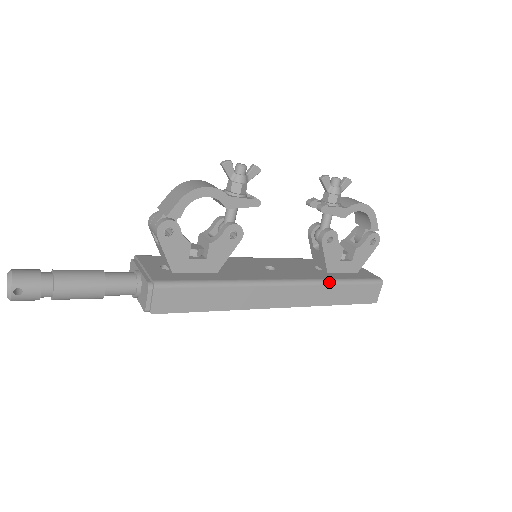
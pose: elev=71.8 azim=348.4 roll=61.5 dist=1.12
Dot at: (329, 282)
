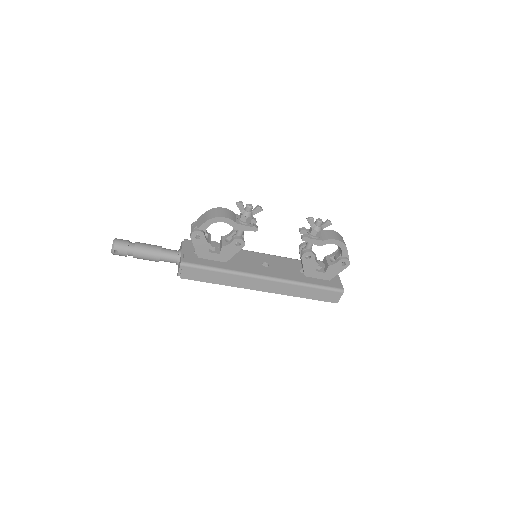
Dot at: (300, 284)
